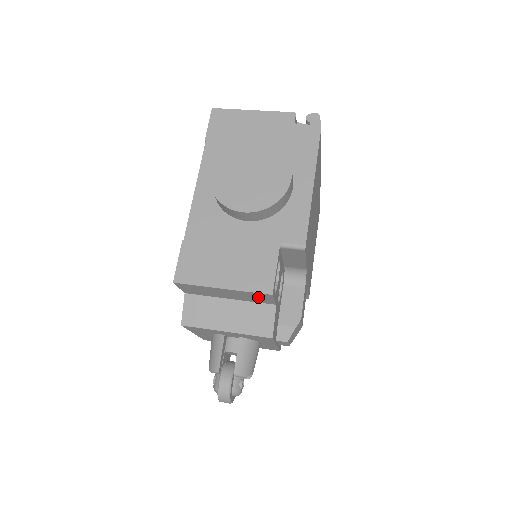
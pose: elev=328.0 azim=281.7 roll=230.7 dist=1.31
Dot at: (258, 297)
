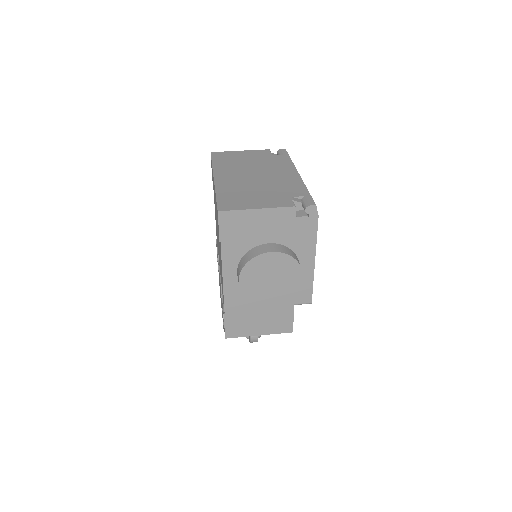
Dot at: occluded
